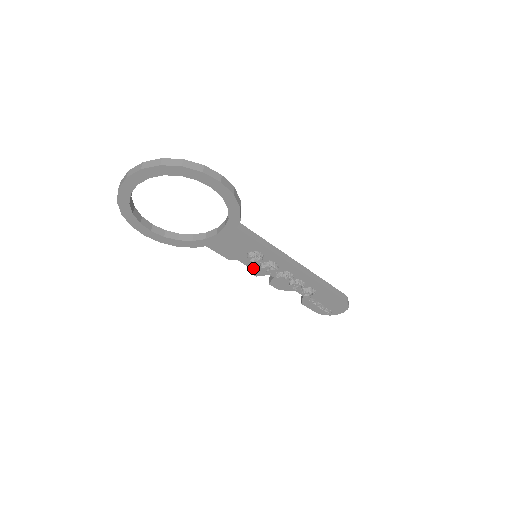
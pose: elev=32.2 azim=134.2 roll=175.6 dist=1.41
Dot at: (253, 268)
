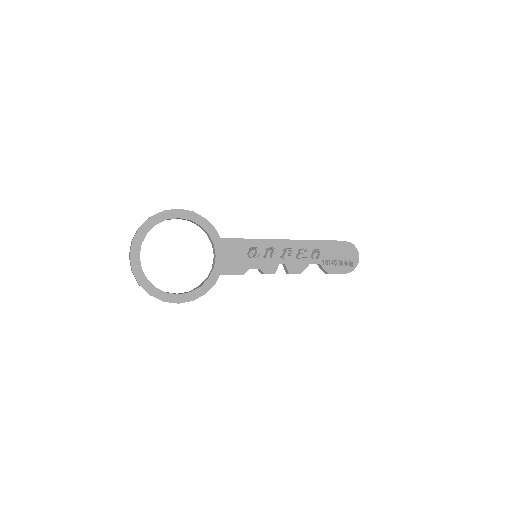
Dot at: (265, 268)
